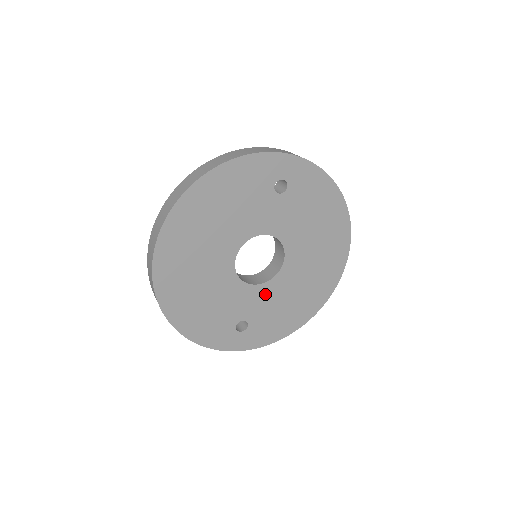
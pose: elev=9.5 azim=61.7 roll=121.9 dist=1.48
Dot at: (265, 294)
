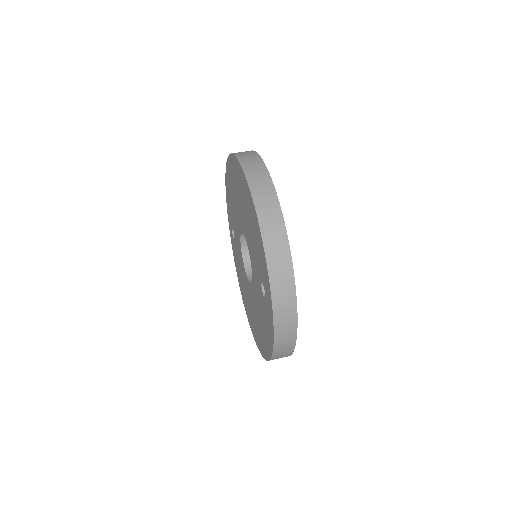
Dot at: occluded
